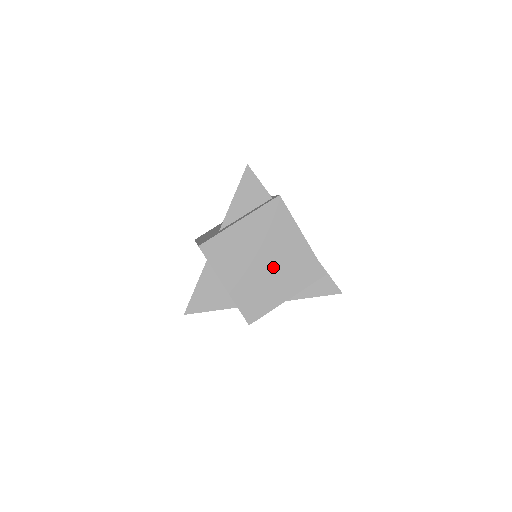
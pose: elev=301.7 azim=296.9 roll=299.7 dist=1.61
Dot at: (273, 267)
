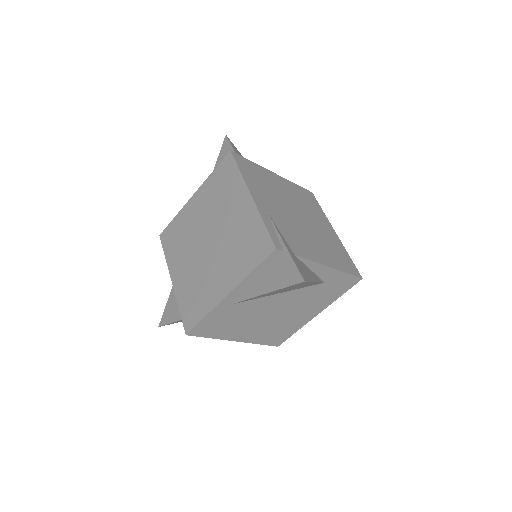
Dot at: (216, 248)
